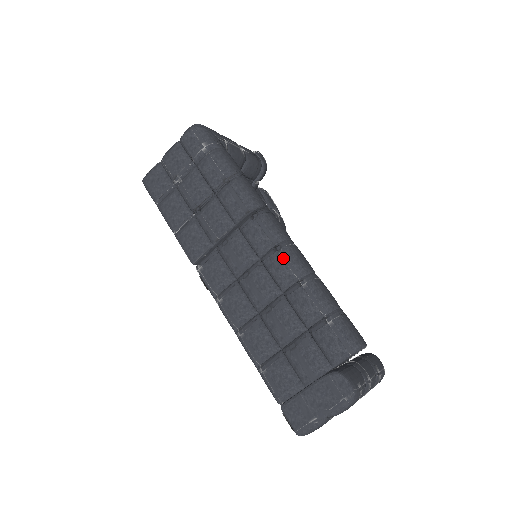
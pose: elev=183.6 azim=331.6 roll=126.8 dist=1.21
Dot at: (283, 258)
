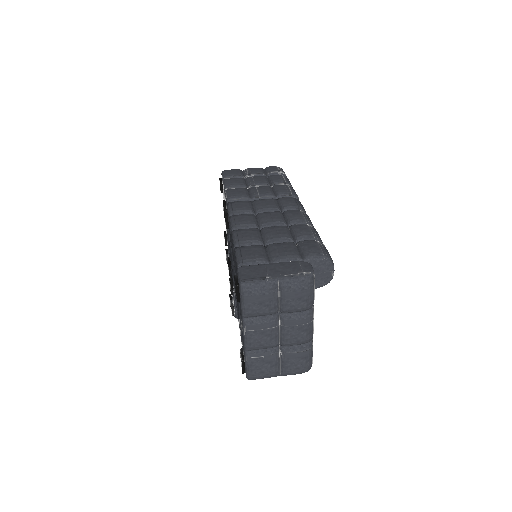
Dot at: (302, 213)
